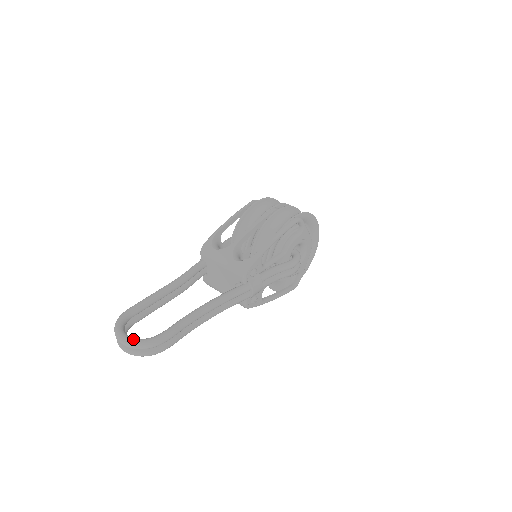
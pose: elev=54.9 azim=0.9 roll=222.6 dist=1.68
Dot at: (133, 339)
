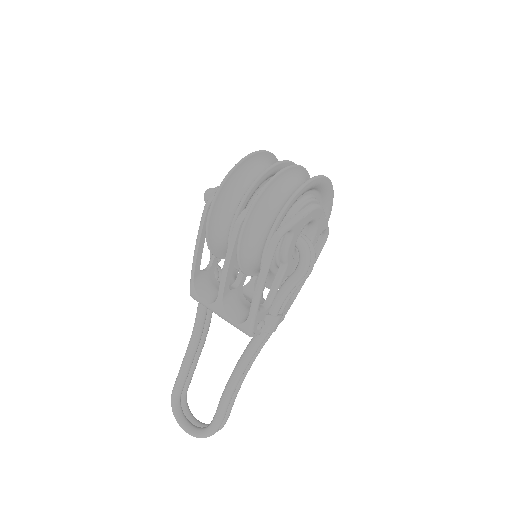
Dot at: (194, 434)
